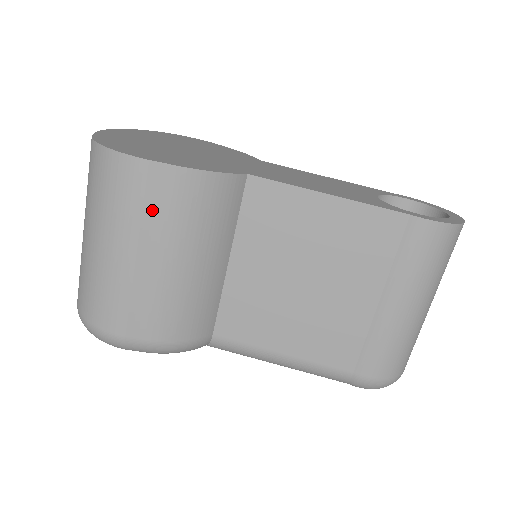
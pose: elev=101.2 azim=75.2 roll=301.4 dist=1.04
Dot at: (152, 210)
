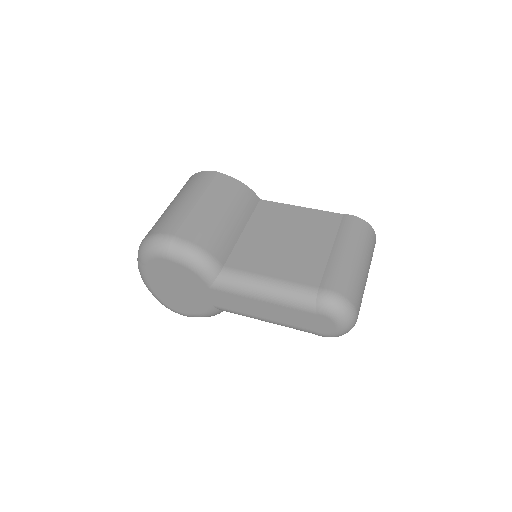
Dot at: (213, 187)
